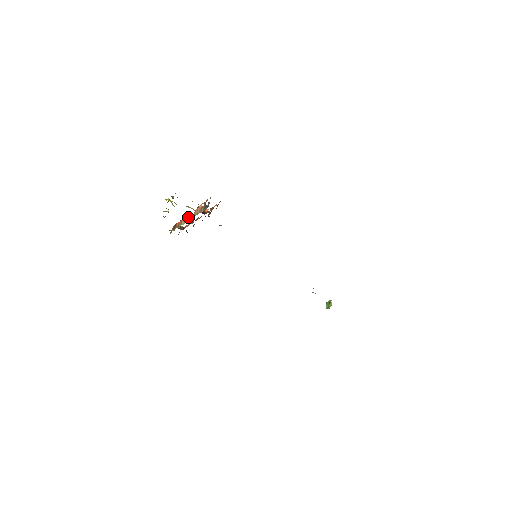
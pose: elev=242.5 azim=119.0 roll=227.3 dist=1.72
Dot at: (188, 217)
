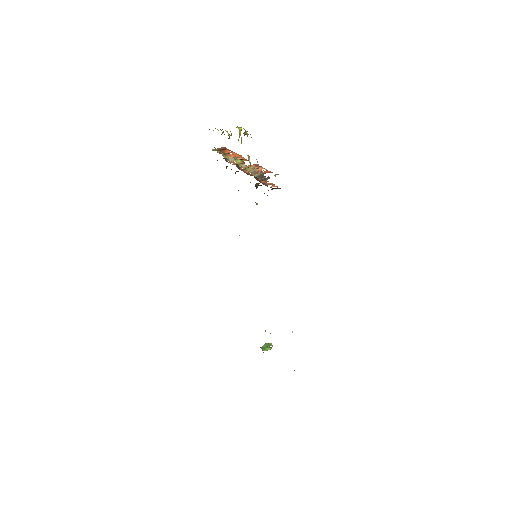
Dot at: (240, 161)
